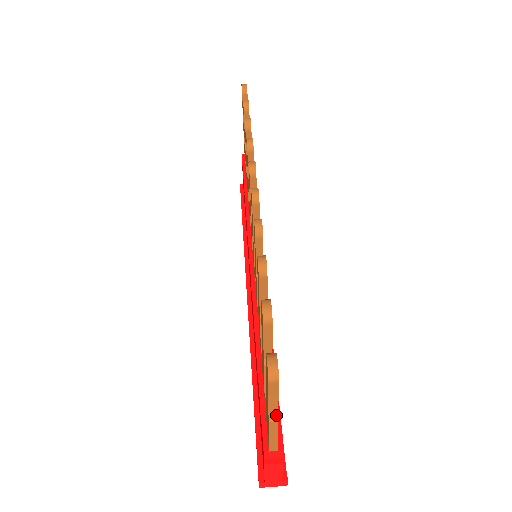
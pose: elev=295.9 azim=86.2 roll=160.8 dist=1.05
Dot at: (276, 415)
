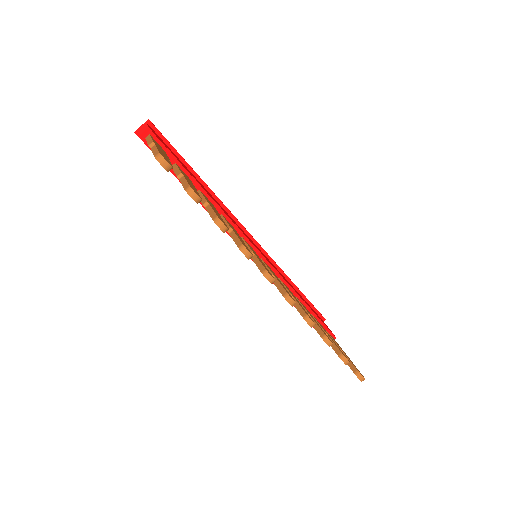
Dot at: occluded
